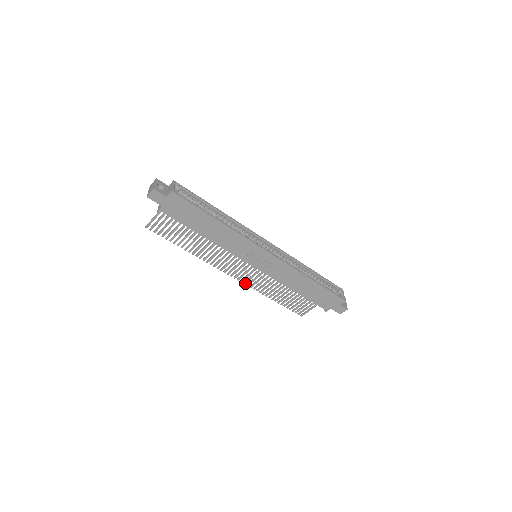
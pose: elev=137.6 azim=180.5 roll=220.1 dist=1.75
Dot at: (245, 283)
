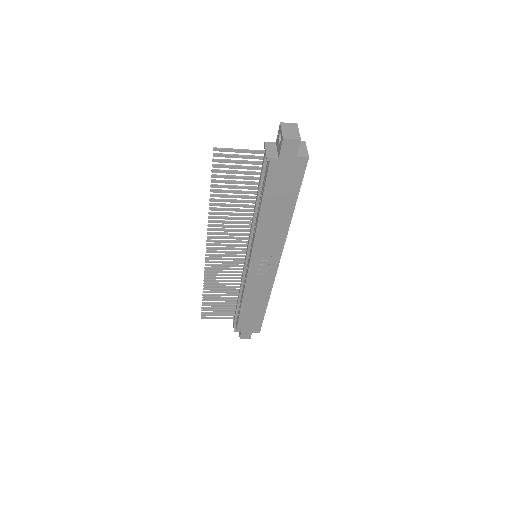
Dot at: (207, 265)
